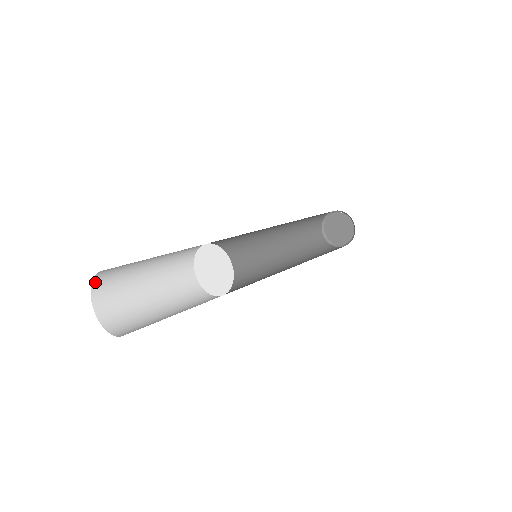
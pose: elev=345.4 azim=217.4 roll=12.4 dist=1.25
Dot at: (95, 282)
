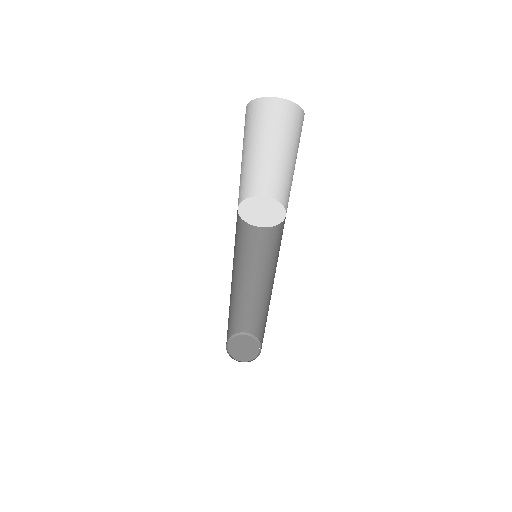
Dot at: (246, 108)
